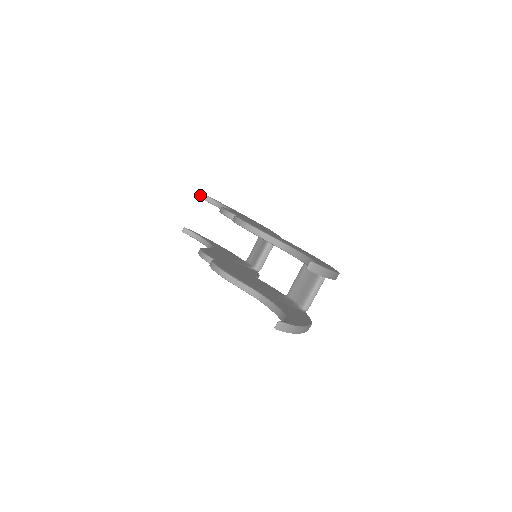
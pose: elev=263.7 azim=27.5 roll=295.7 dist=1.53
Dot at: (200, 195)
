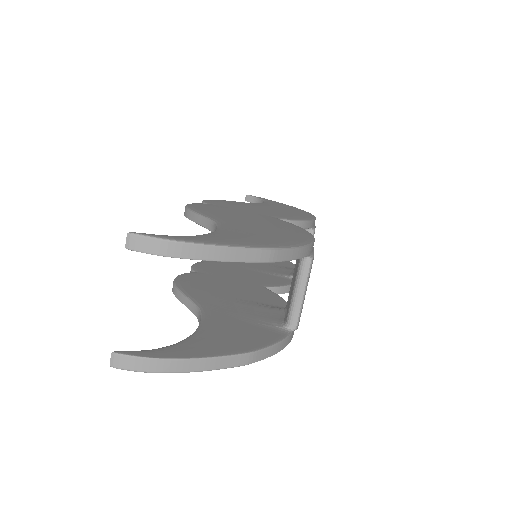
Dot at: (245, 198)
